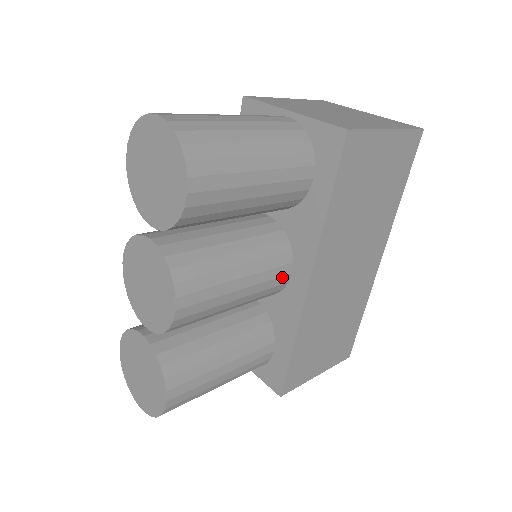
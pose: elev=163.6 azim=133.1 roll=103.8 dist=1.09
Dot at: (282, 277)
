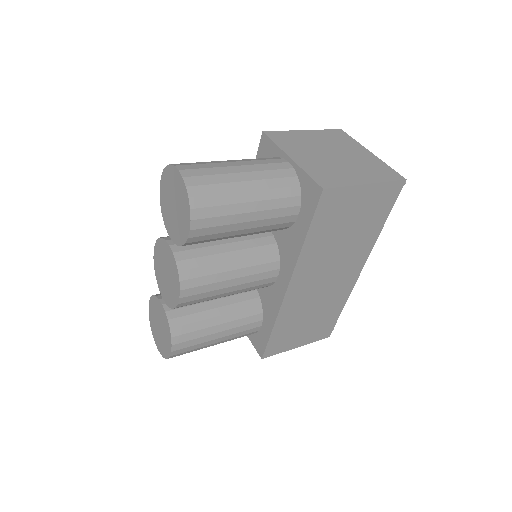
Dot at: (269, 279)
